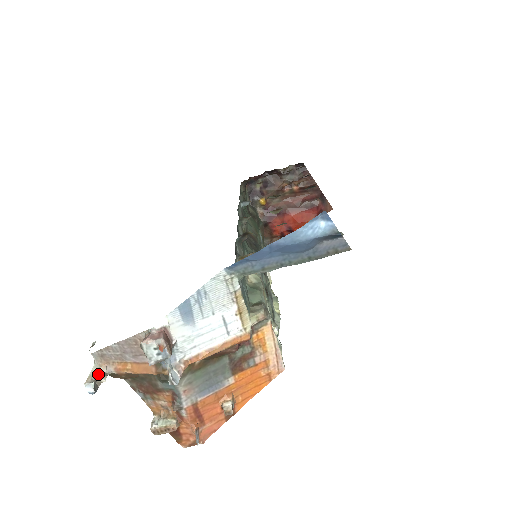
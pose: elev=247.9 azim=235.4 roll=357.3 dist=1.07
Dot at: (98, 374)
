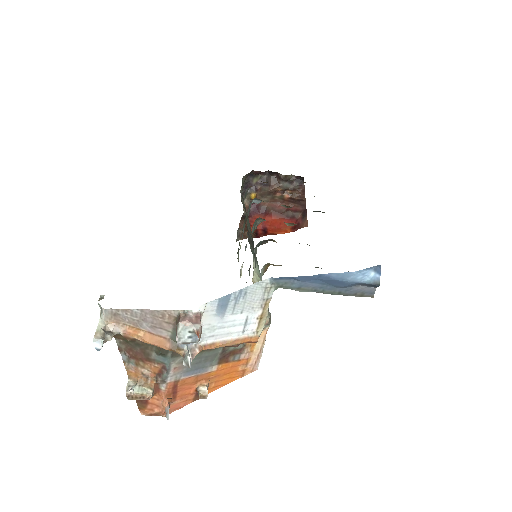
Dot at: (105, 331)
